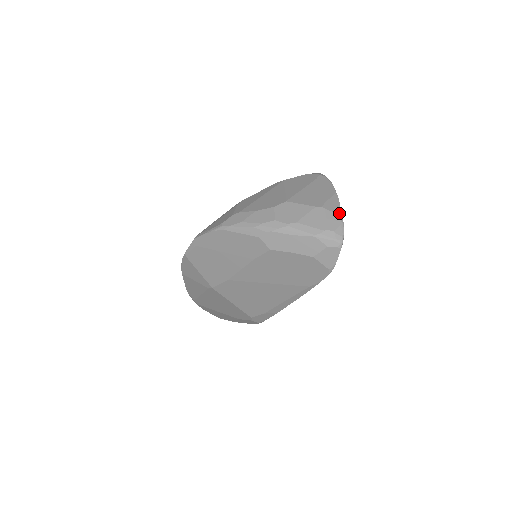
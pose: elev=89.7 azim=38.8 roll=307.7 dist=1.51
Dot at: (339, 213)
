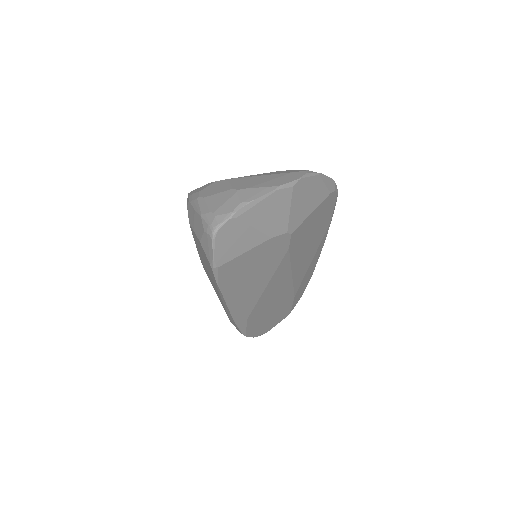
Dot at: (244, 202)
